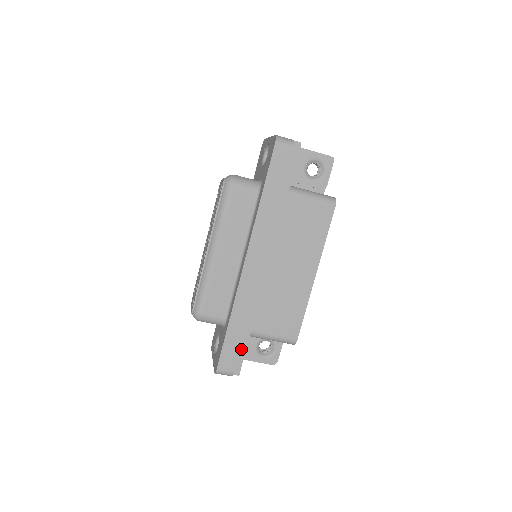
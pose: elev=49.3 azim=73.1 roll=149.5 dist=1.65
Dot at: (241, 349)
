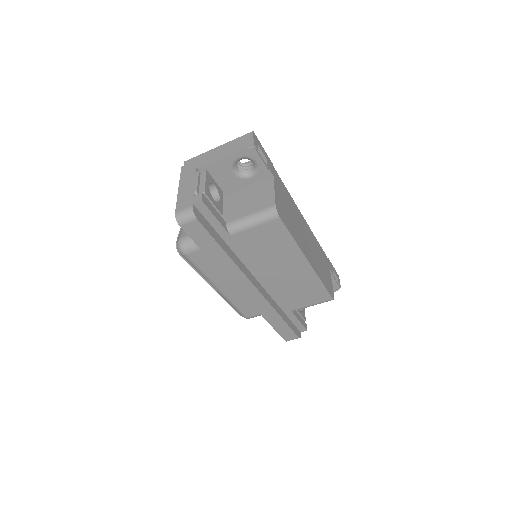
Dot at: (294, 320)
